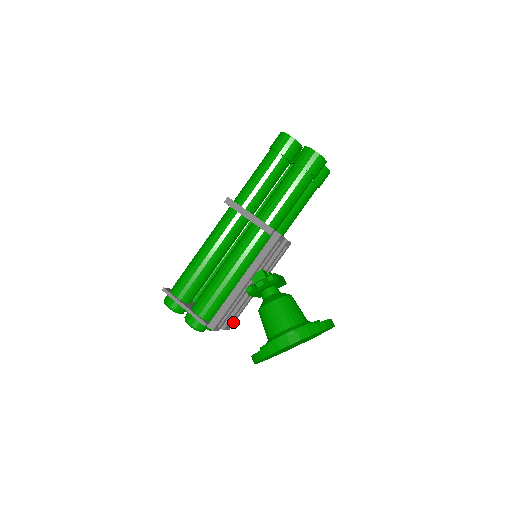
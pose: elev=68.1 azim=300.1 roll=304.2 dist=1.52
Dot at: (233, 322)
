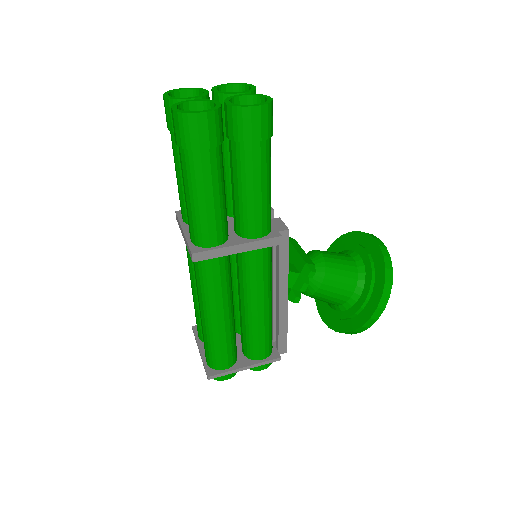
Dot at: occluded
